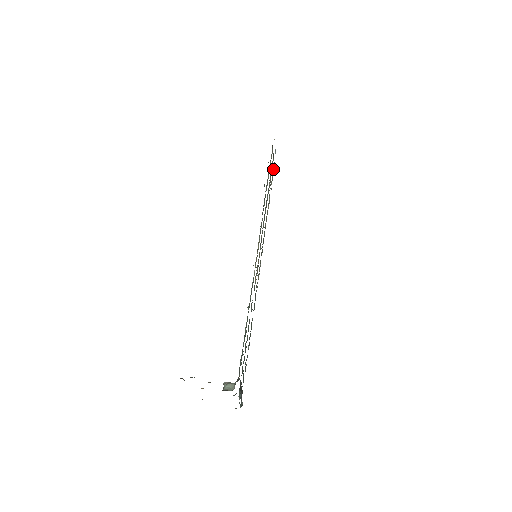
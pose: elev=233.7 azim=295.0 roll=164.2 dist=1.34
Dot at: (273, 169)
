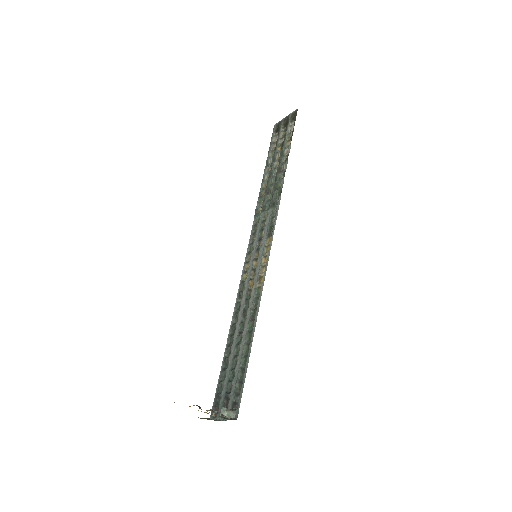
Dot at: (274, 135)
